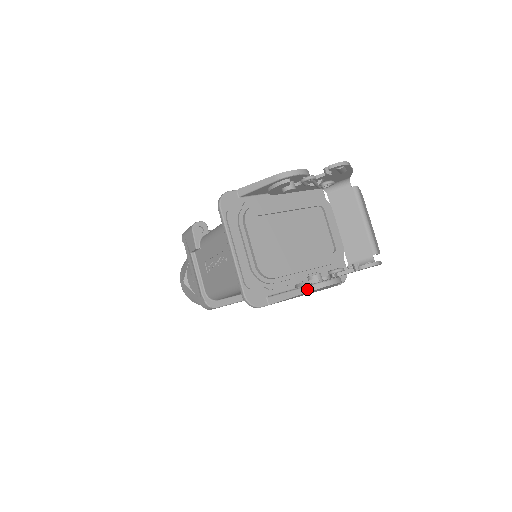
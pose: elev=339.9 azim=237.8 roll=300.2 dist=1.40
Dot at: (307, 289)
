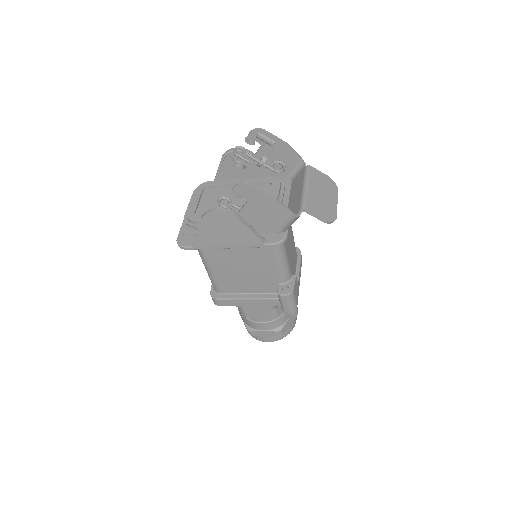
Dot at: (201, 218)
